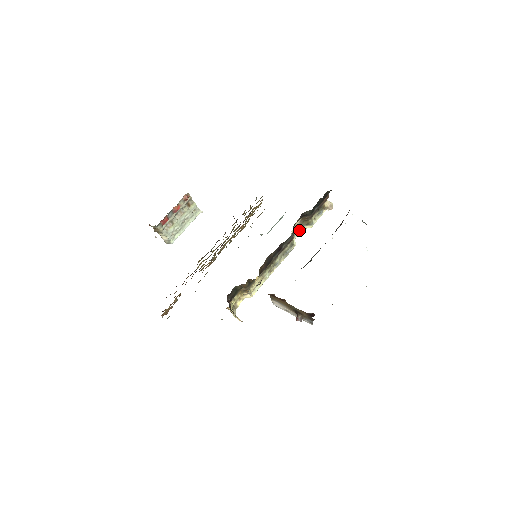
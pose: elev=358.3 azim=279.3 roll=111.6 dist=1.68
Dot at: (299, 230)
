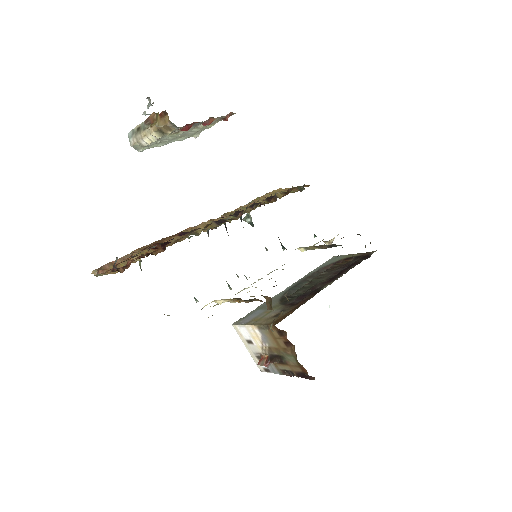
Dot at: occluded
